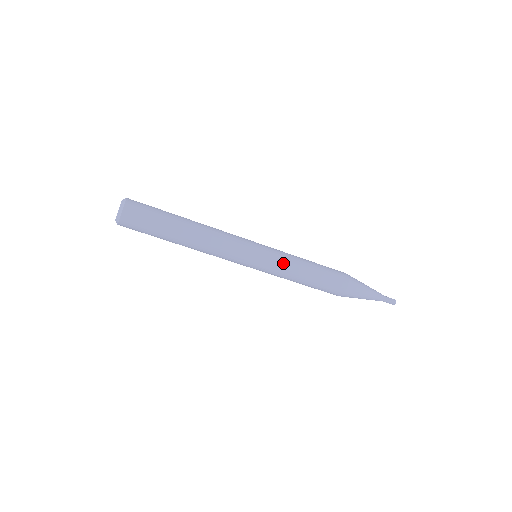
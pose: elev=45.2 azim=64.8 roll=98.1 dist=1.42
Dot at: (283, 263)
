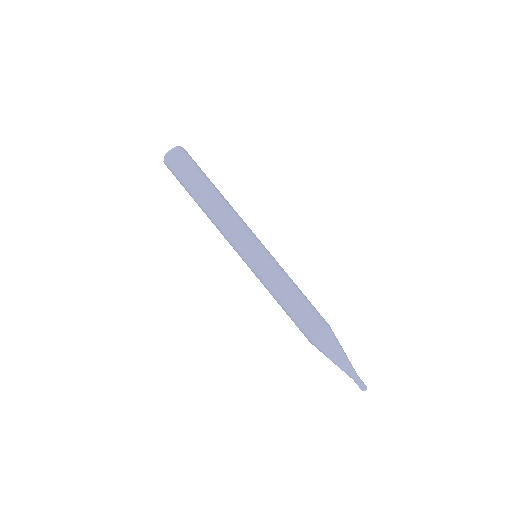
Dot at: (281, 267)
